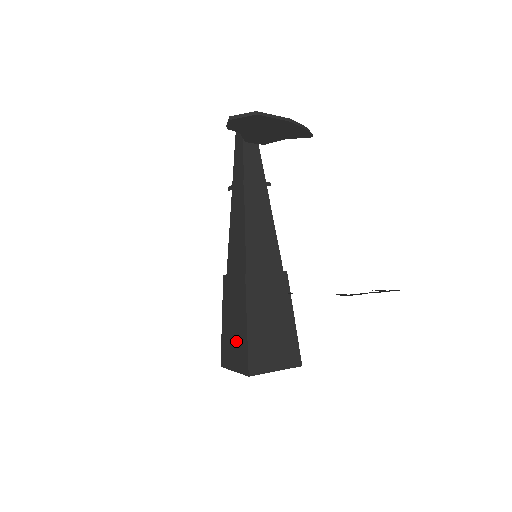
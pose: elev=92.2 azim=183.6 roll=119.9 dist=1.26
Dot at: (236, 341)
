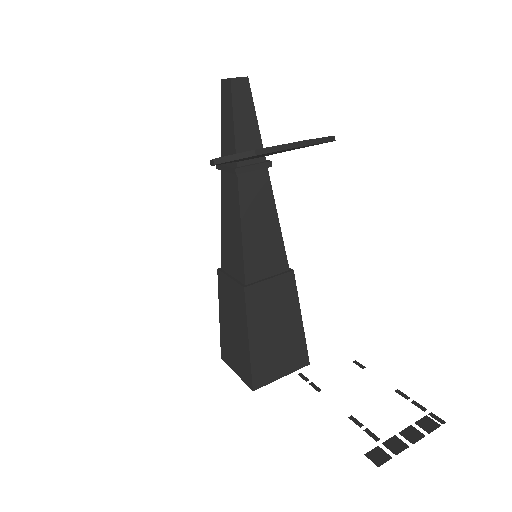
Dot at: (237, 348)
